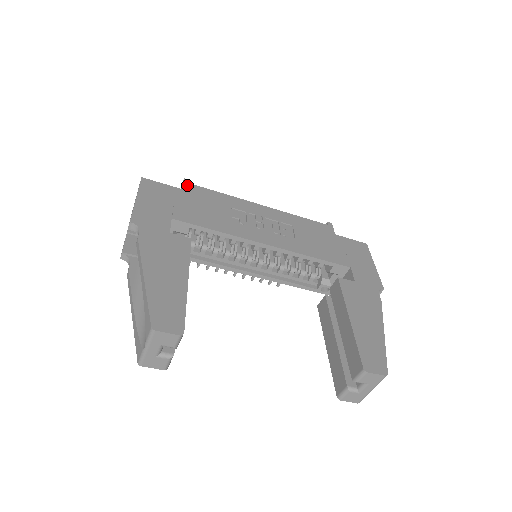
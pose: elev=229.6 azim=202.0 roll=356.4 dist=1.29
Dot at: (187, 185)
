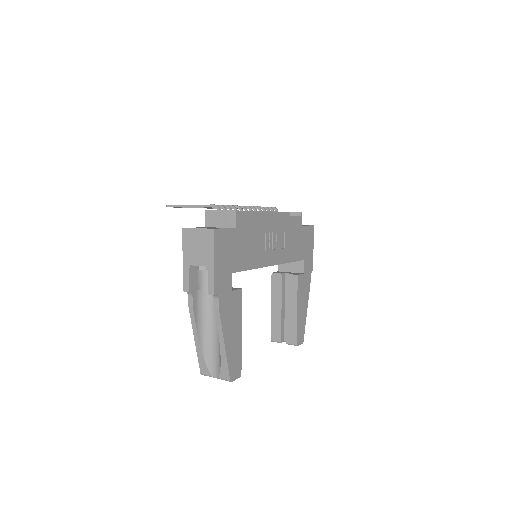
Dot at: (238, 220)
